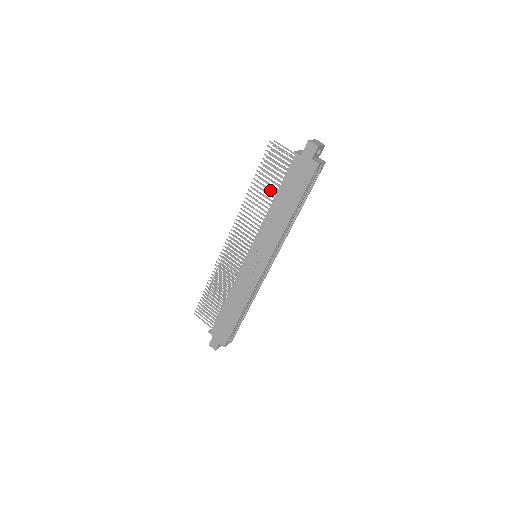
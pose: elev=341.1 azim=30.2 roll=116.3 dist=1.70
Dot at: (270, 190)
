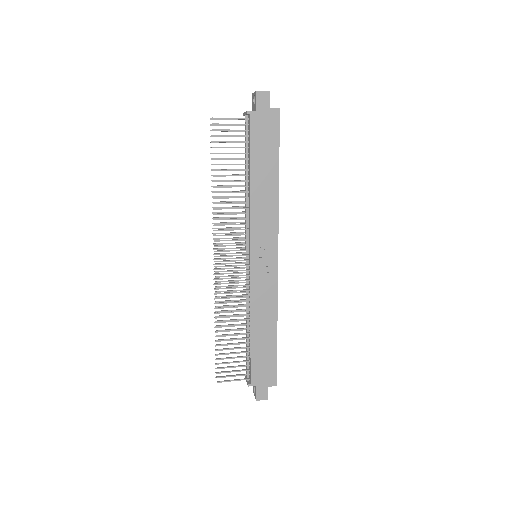
Dot at: (239, 170)
